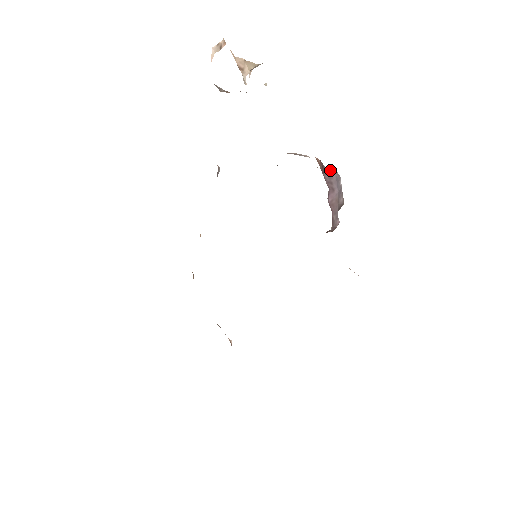
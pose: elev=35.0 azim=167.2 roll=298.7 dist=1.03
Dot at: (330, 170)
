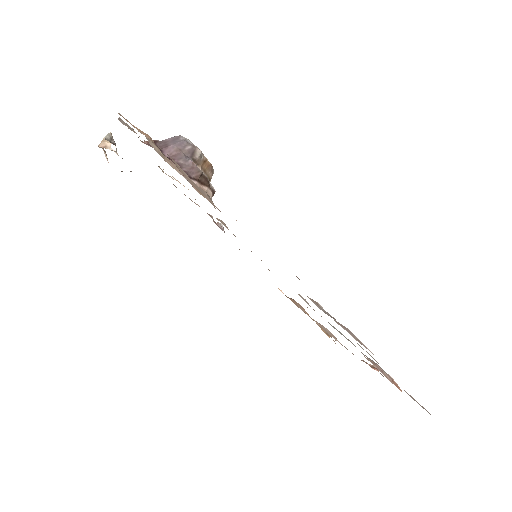
Dot at: (166, 139)
